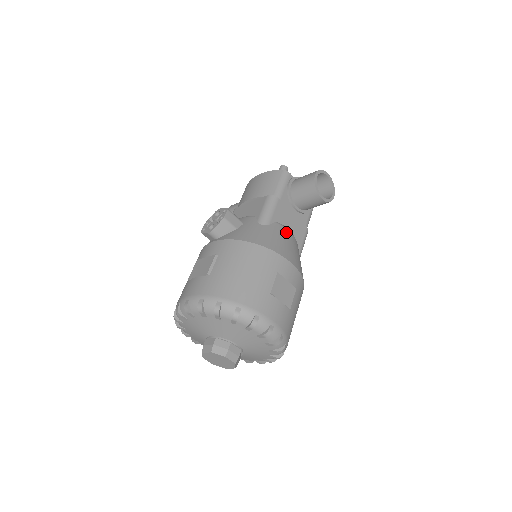
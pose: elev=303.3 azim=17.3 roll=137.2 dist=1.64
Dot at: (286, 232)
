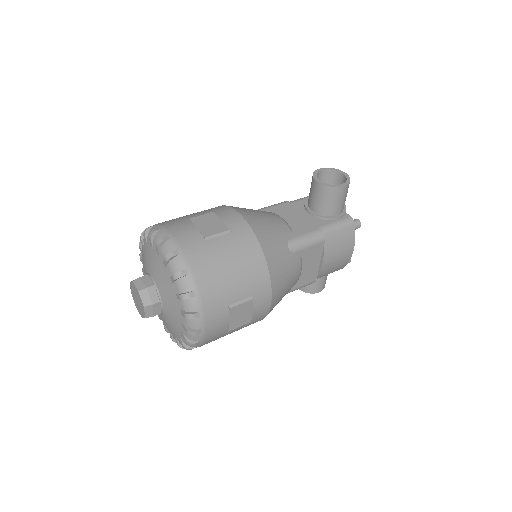
Dot at: (272, 215)
